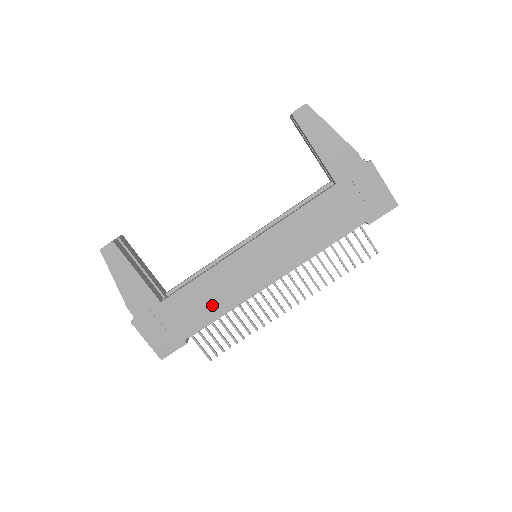
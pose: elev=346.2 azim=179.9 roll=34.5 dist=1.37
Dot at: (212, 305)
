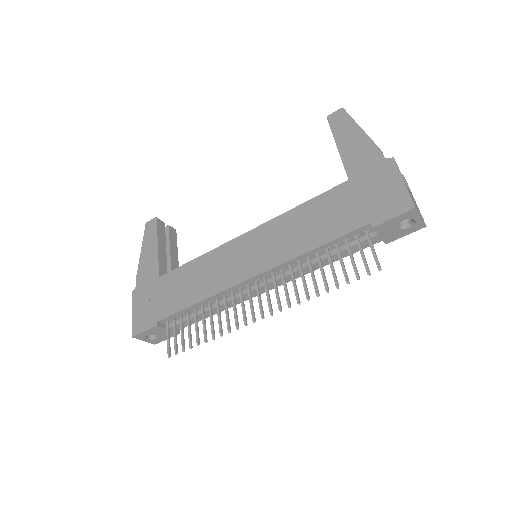
Dot at: (193, 290)
